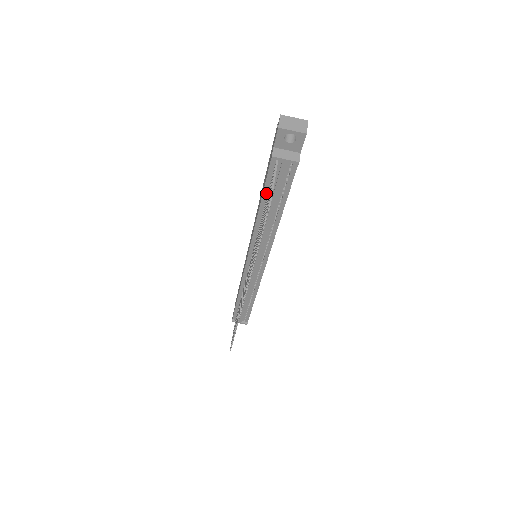
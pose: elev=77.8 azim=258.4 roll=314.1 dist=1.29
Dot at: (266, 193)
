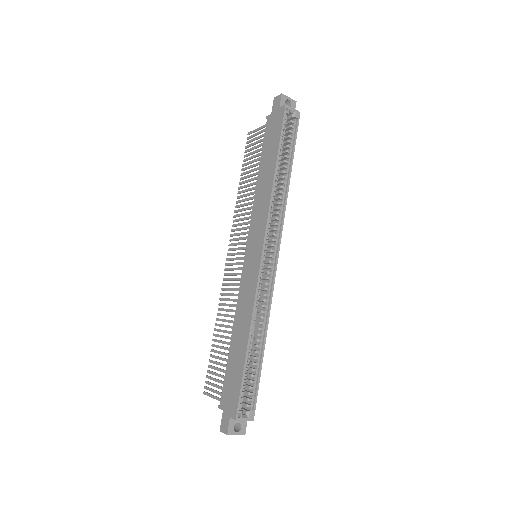
Dot at: (229, 363)
